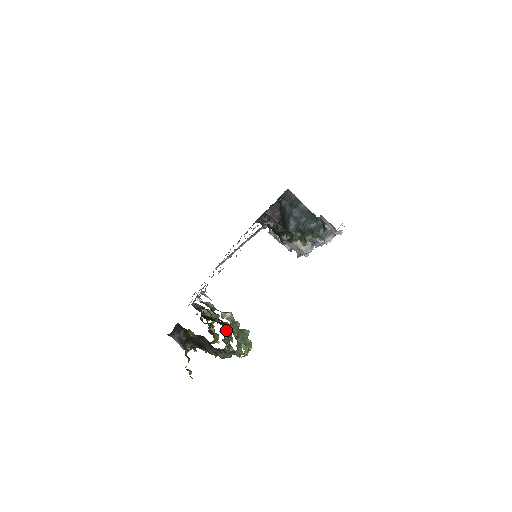
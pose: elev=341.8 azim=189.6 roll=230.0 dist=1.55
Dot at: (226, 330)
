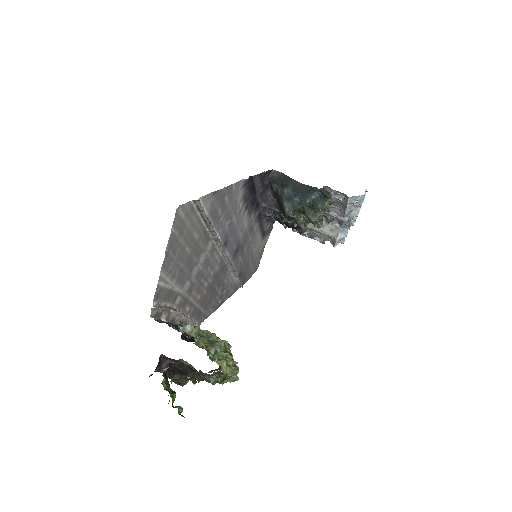
Dot at: occluded
